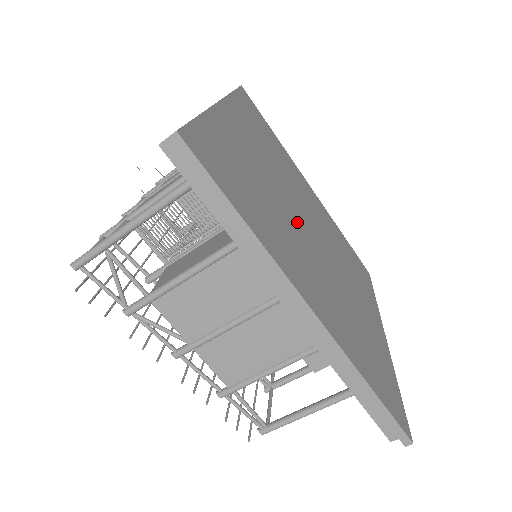
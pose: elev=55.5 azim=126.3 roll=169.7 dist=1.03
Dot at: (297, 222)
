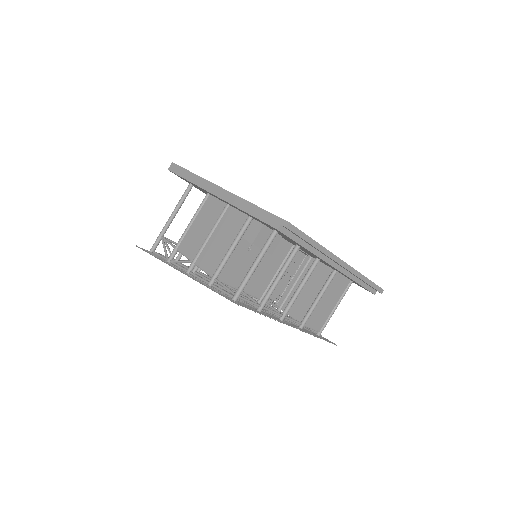
Dot at: occluded
